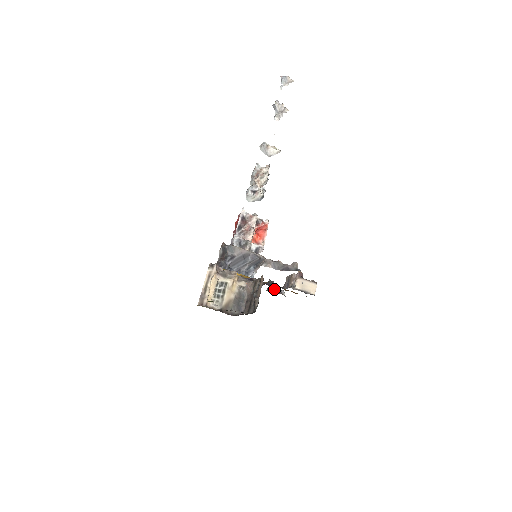
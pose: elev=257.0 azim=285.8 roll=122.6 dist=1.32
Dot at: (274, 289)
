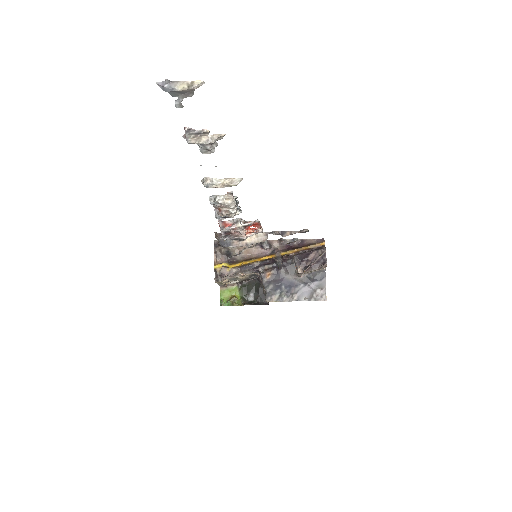
Dot at: (284, 255)
